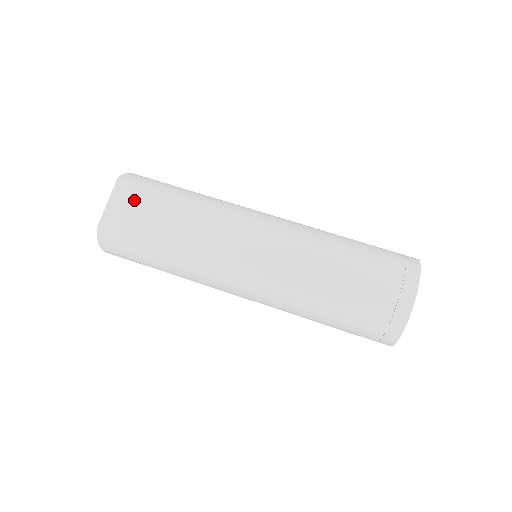
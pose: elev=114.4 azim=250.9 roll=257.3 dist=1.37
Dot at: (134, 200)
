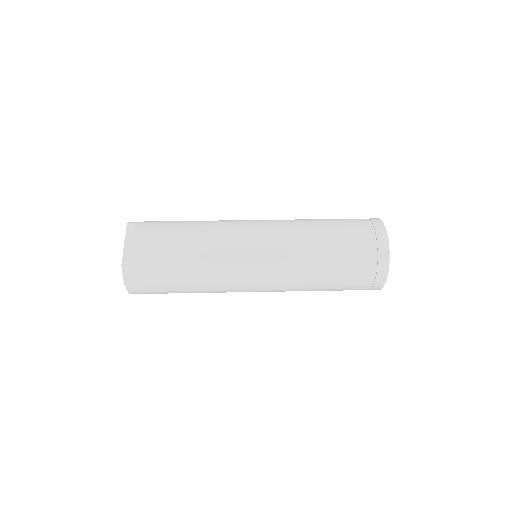
Dot at: (149, 234)
